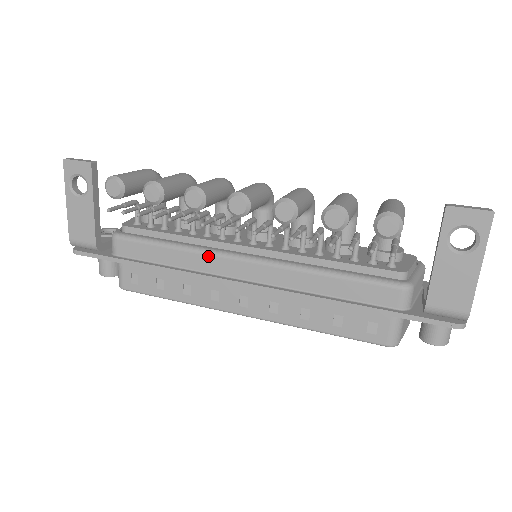
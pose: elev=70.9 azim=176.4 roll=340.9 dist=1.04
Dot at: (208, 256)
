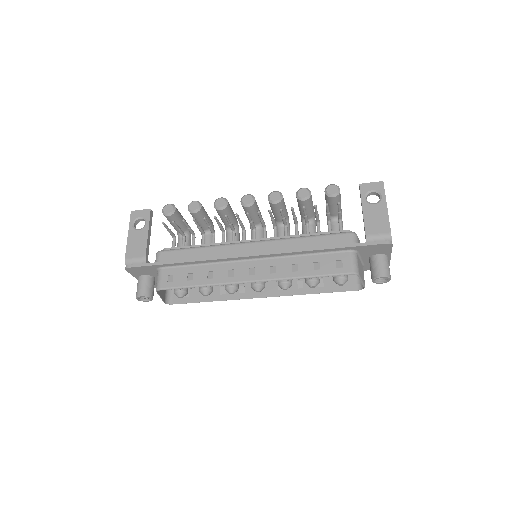
Dot at: (226, 246)
